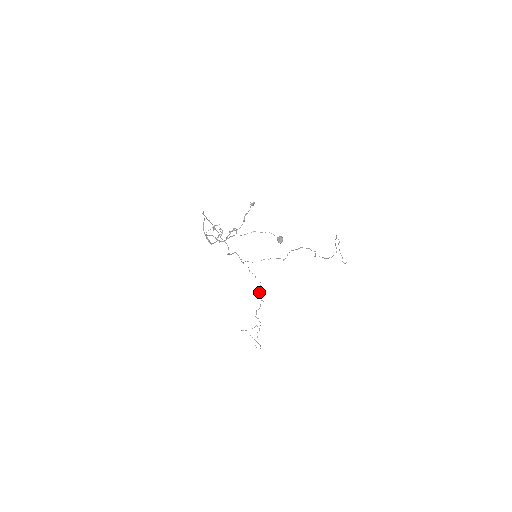
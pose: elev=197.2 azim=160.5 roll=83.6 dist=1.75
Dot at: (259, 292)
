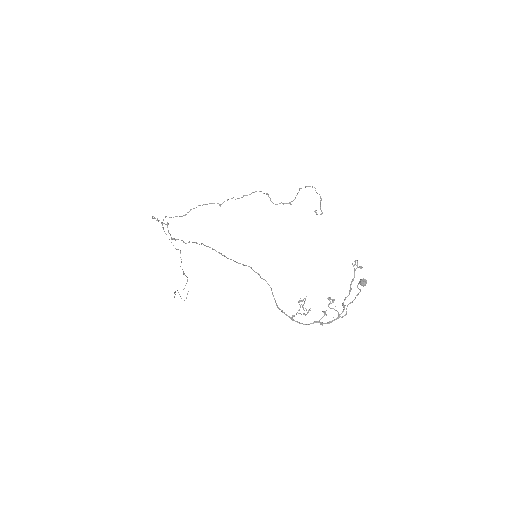
Dot at: occluded
